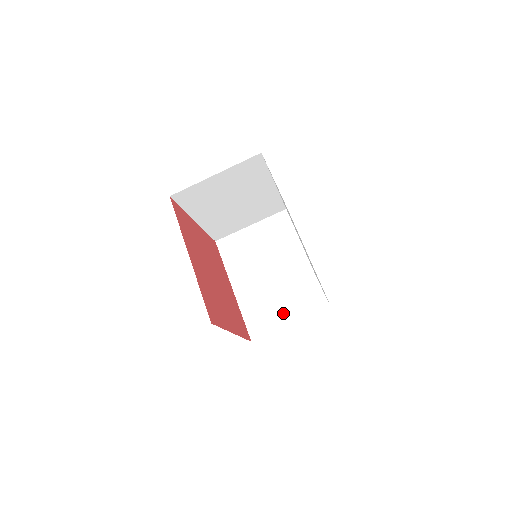
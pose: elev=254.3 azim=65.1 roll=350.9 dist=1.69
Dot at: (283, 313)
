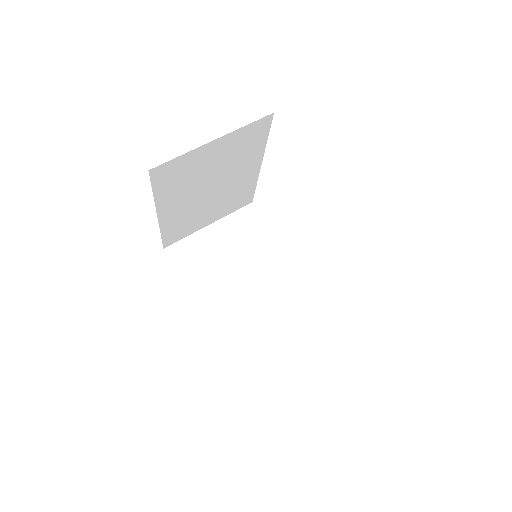
Dot at: occluded
